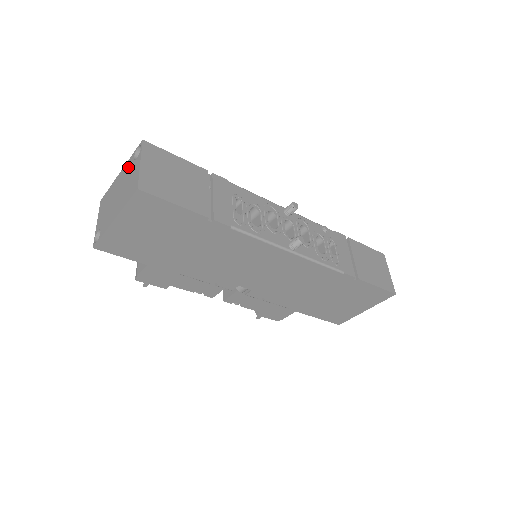
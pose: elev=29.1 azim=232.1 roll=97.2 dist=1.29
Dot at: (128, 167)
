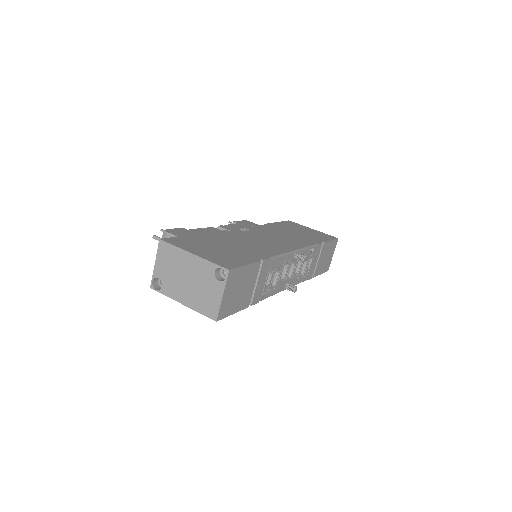
Dot at: (206, 271)
